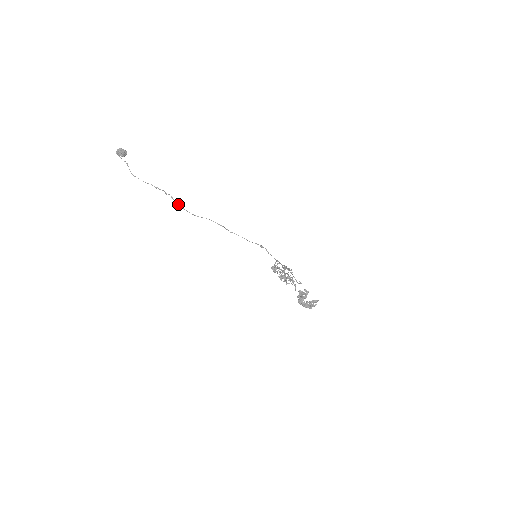
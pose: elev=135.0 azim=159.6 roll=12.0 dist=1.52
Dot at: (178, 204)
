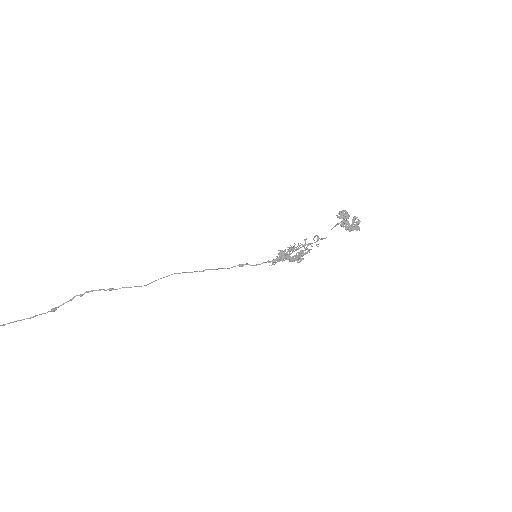
Dot at: (112, 288)
